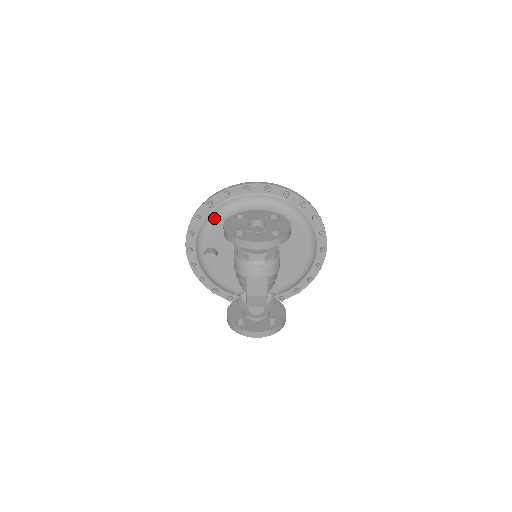
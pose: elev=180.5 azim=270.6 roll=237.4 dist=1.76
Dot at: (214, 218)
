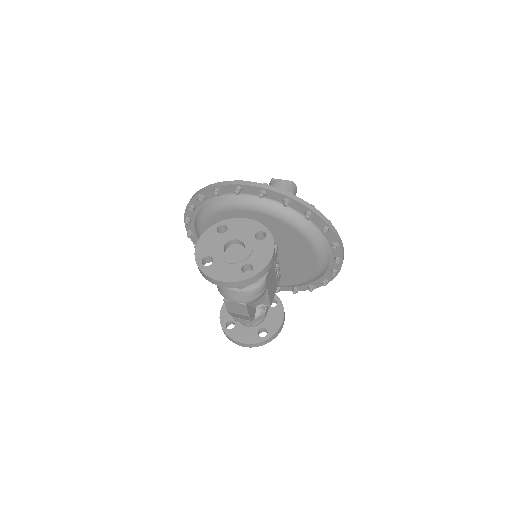
Dot at: (206, 213)
